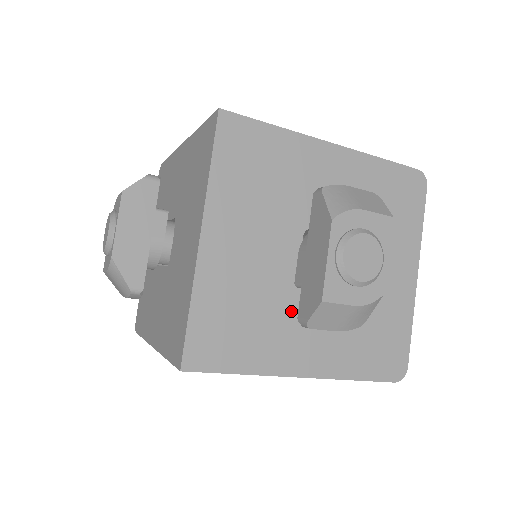
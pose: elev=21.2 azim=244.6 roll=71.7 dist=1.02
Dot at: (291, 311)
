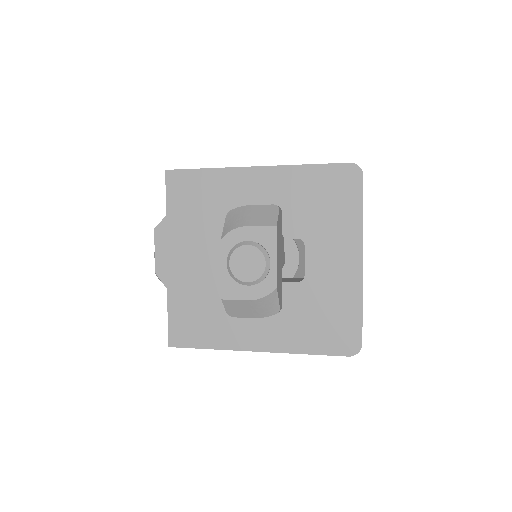
Dot at: occluded
